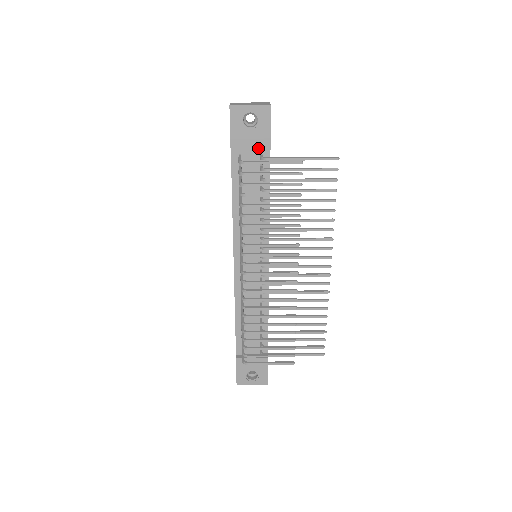
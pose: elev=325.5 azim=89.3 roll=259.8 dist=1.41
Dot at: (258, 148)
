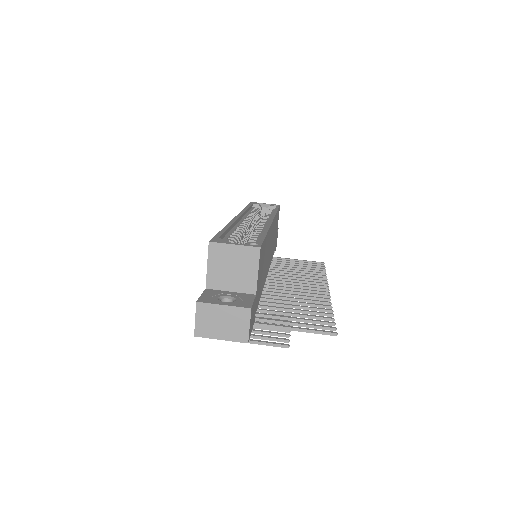
Dot at: occluded
